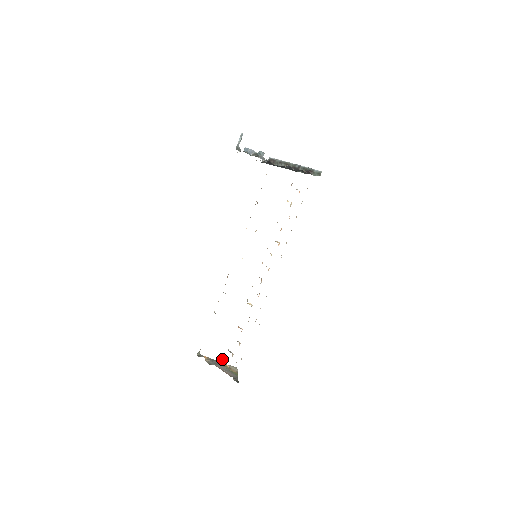
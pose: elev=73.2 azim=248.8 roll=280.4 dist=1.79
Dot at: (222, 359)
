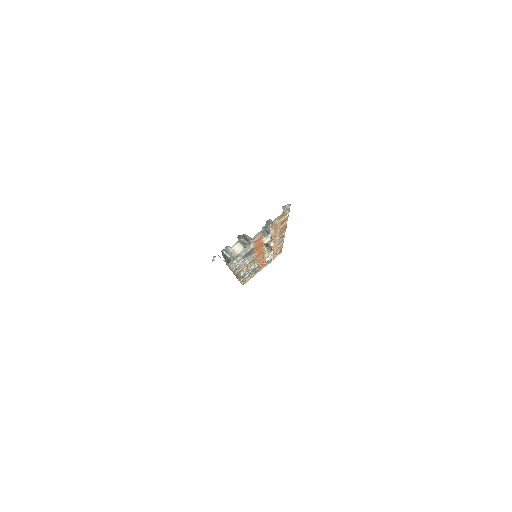
Dot at: occluded
